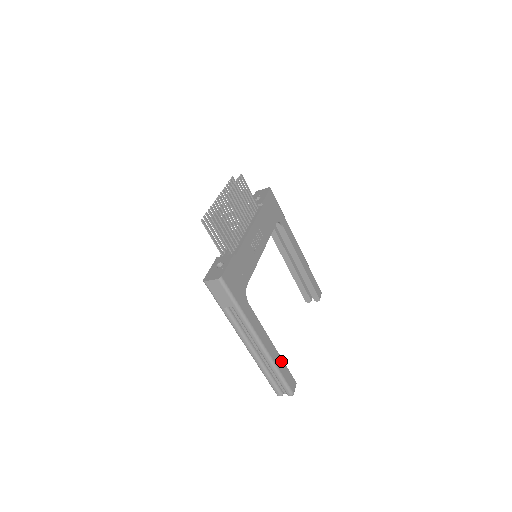
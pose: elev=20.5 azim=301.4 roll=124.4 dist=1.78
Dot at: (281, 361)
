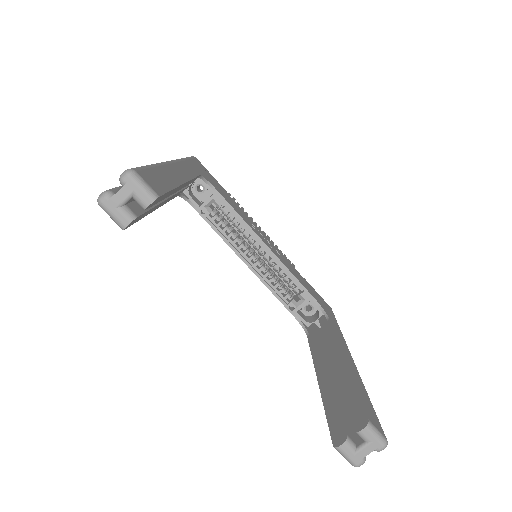
Dot at: (173, 183)
